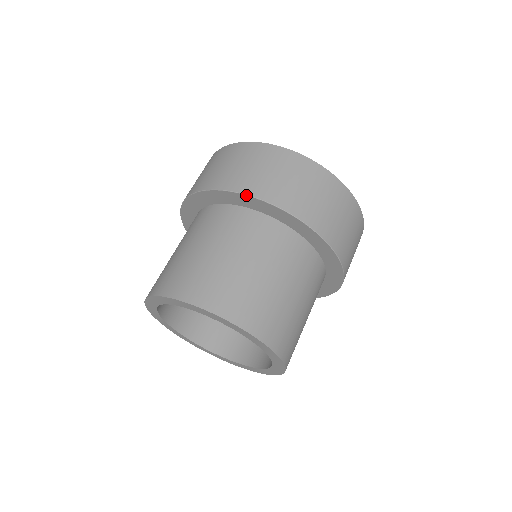
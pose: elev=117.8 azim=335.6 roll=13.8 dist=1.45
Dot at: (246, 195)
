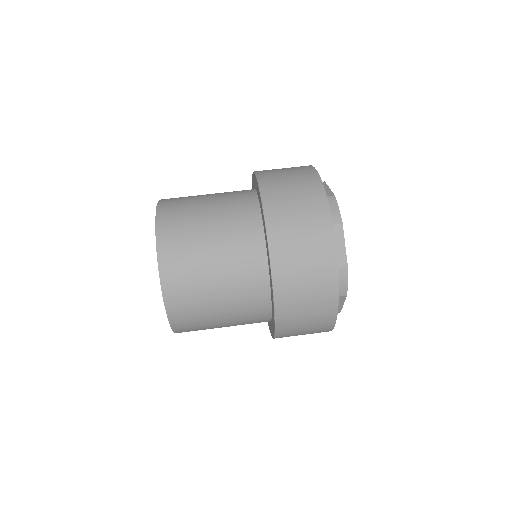
Dot at: occluded
